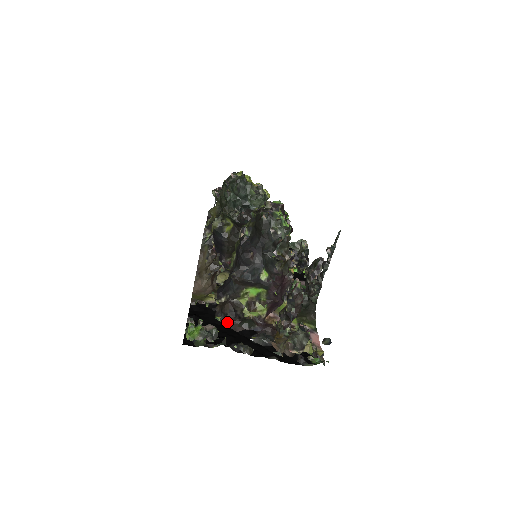
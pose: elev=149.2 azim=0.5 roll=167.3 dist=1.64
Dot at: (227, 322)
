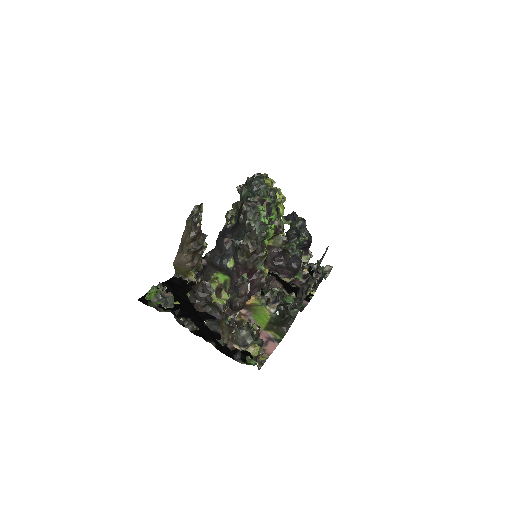
Dot at: (193, 300)
